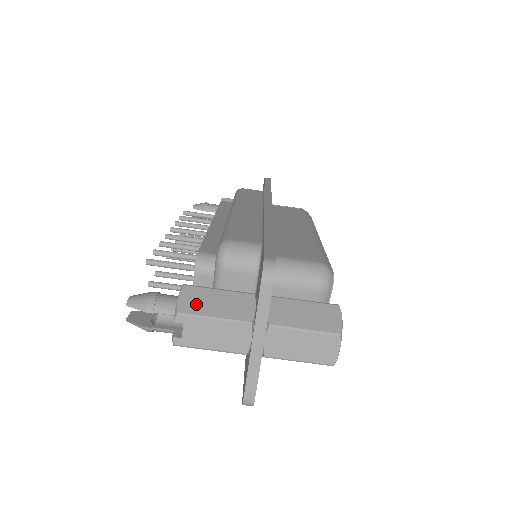
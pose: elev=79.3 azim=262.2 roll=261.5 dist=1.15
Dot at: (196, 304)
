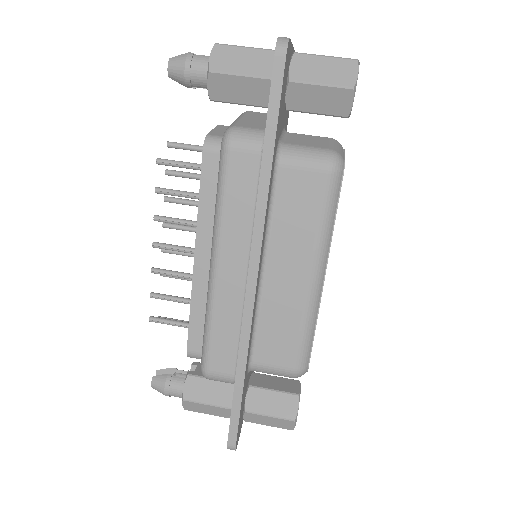
Dot at: occluded
